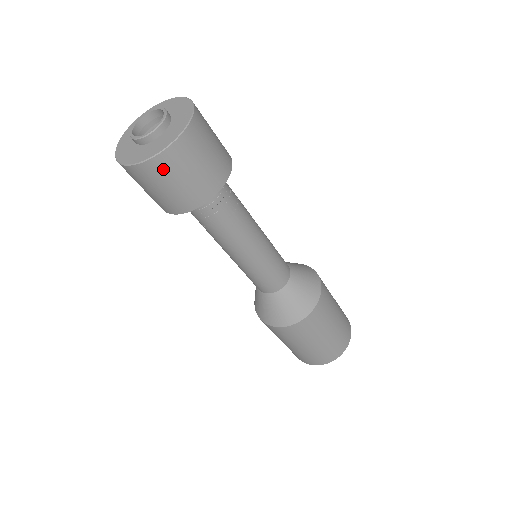
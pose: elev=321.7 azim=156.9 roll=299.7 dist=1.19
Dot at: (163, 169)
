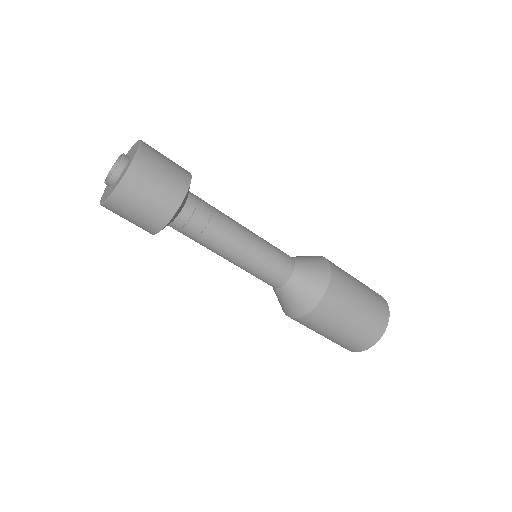
Dot at: (137, 181)
